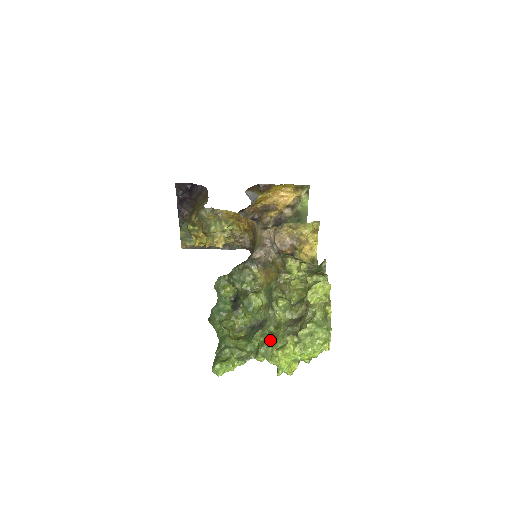
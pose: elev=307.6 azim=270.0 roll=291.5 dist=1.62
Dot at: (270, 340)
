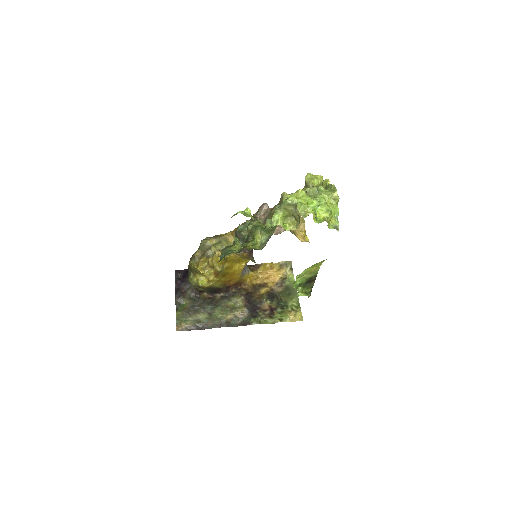
Dot at: occluded
